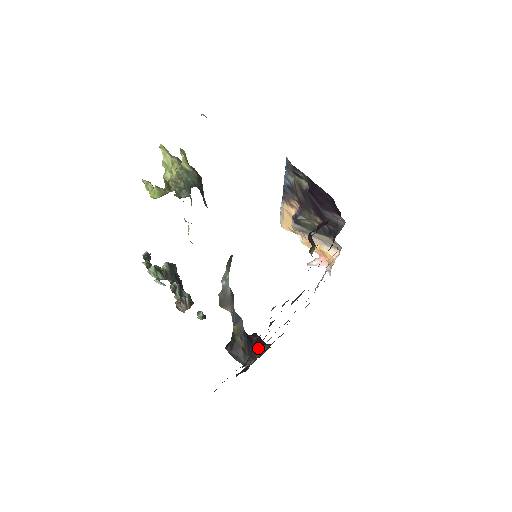
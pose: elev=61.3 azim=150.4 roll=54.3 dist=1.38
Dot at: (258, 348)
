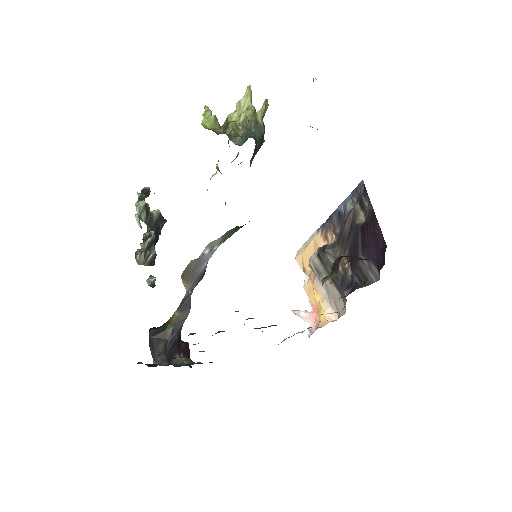
Dot at: (180, 357)
